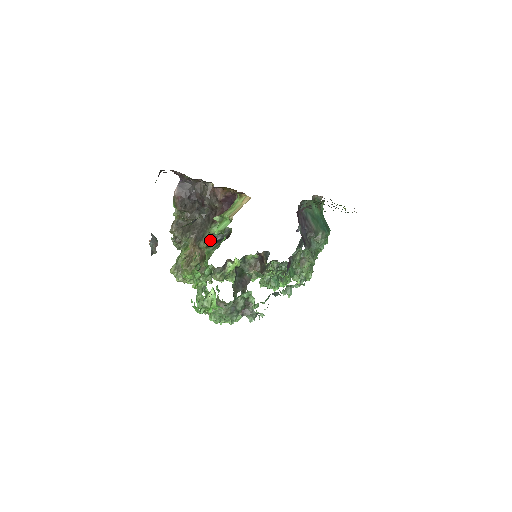
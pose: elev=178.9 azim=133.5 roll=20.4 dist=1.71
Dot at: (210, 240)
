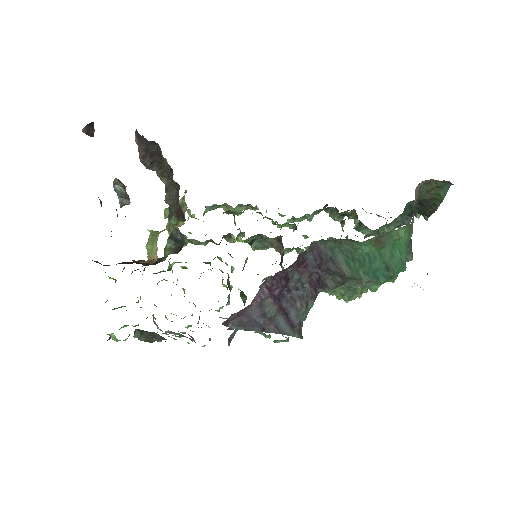
Dot at: (173, 230)
